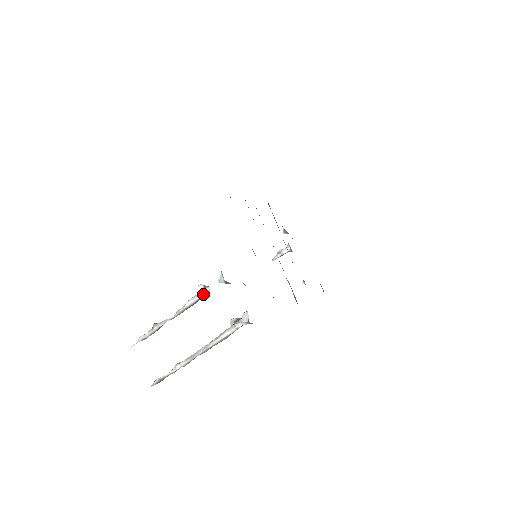
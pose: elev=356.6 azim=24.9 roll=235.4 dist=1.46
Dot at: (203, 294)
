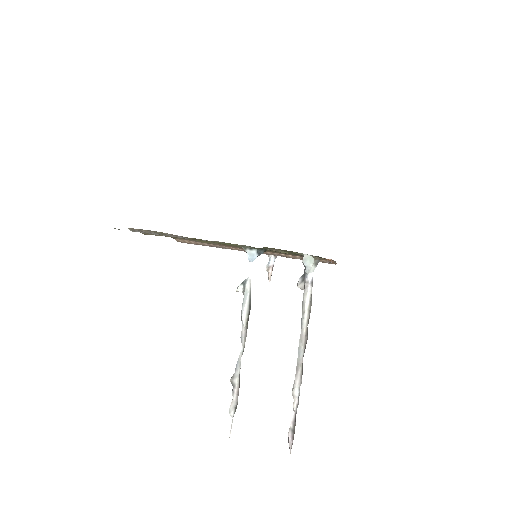
Dot at: (249, 290)
